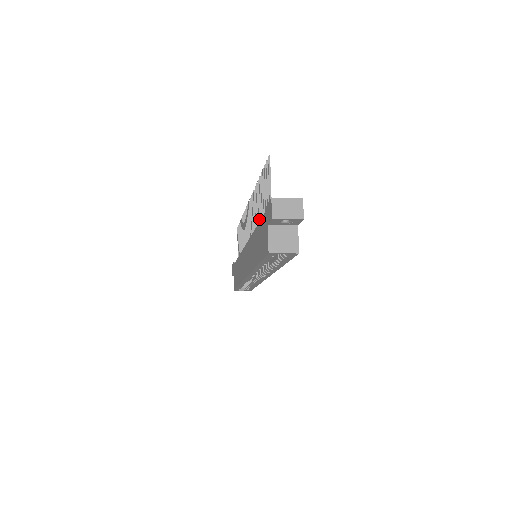
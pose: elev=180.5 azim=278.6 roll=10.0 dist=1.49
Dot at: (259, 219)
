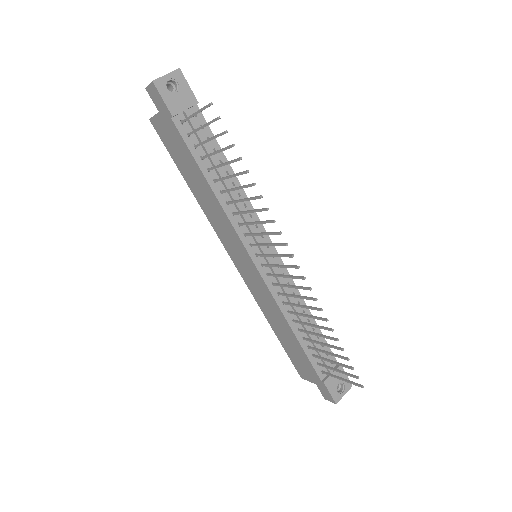
Dot at: occluded
